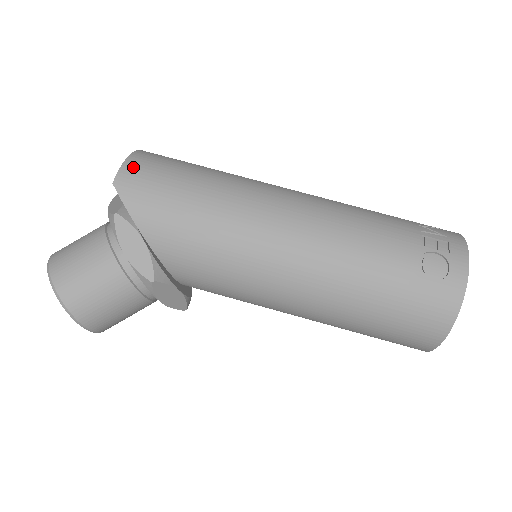
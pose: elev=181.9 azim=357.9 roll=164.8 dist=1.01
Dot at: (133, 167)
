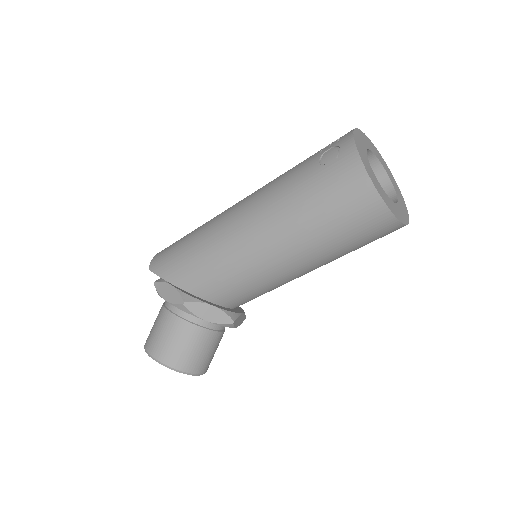
Dot at: (158, 255)
